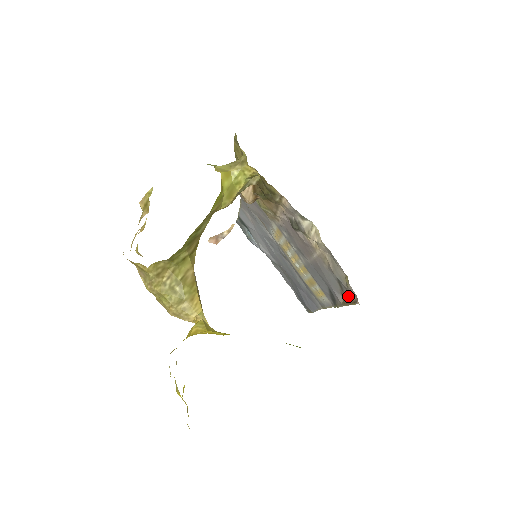
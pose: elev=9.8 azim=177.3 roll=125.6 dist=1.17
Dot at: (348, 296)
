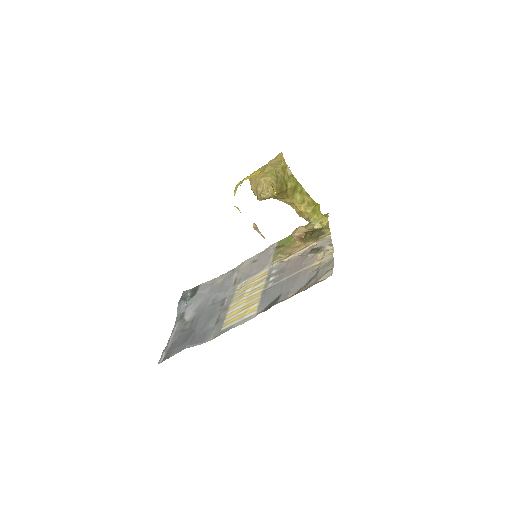
Dot at: (312, 284)
